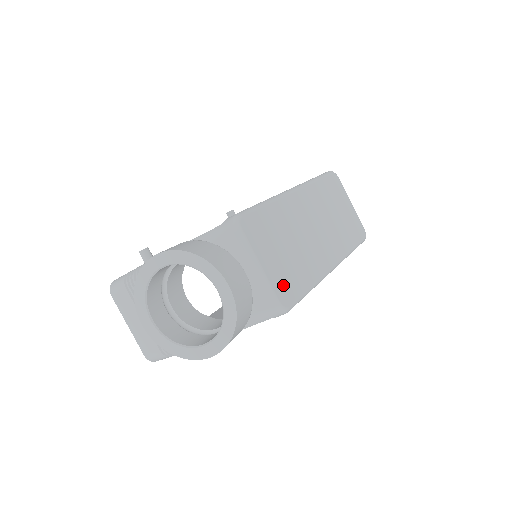
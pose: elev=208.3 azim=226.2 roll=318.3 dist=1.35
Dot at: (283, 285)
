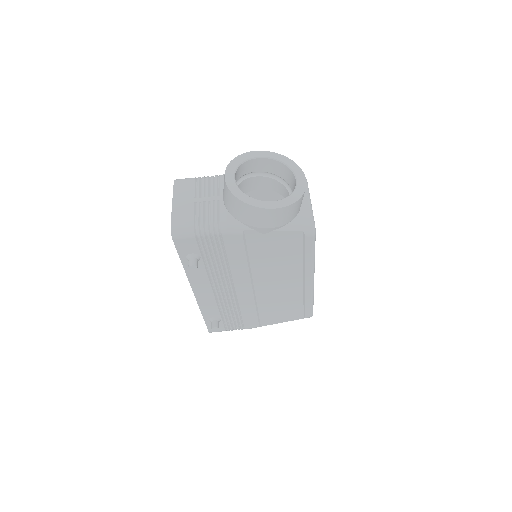
Dot at: occluded
